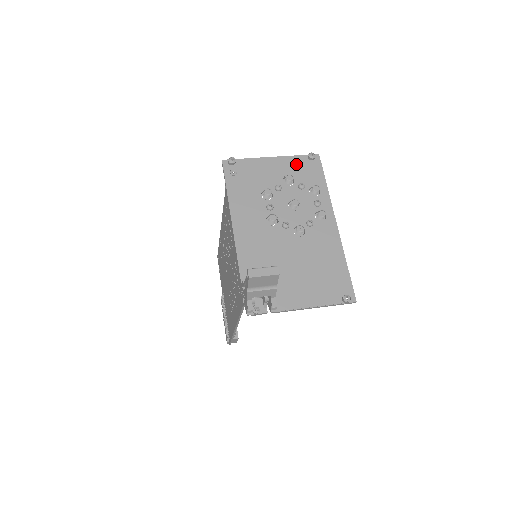
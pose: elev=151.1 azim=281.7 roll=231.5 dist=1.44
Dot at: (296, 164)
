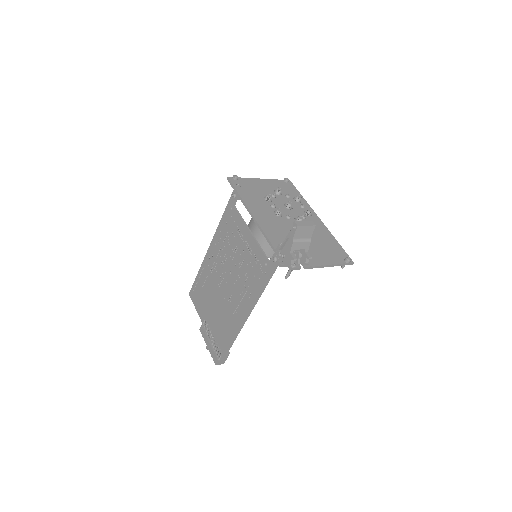
Dot at: (278, 184)
